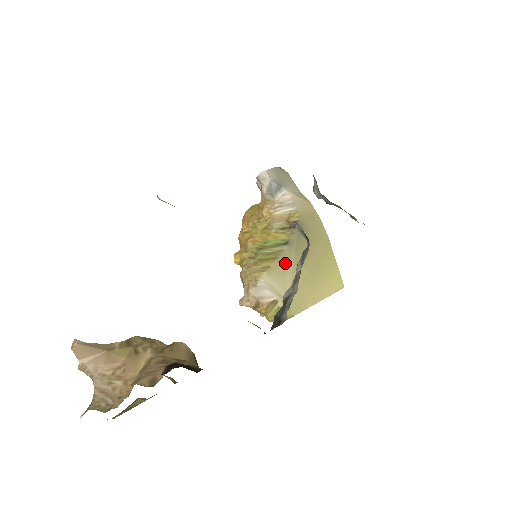
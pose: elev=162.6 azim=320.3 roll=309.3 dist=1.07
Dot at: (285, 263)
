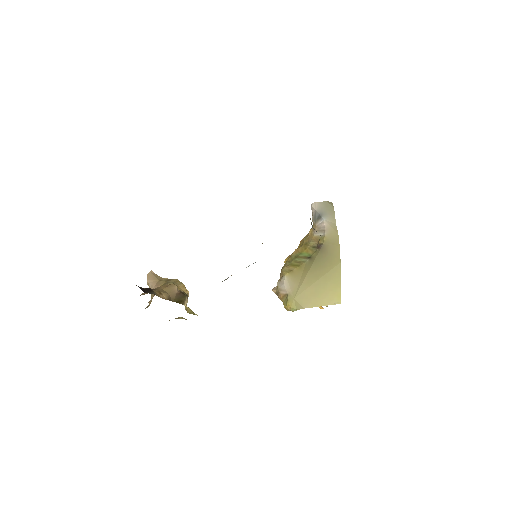
Dot at: (303, 271)
